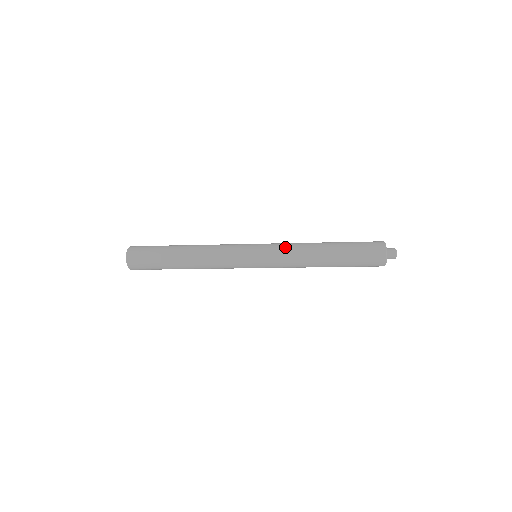
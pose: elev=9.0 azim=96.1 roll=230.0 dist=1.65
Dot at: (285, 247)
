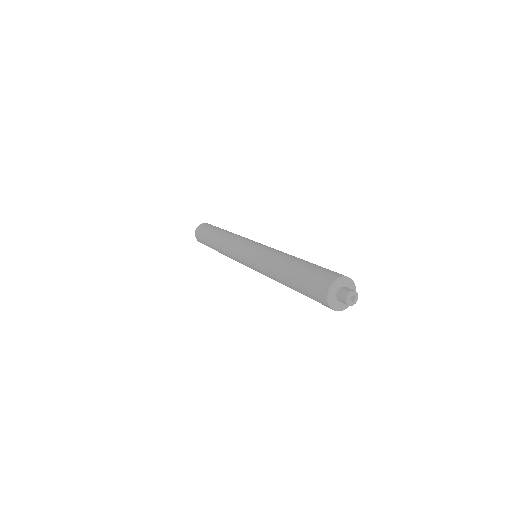
Dot at: (269, 250)
